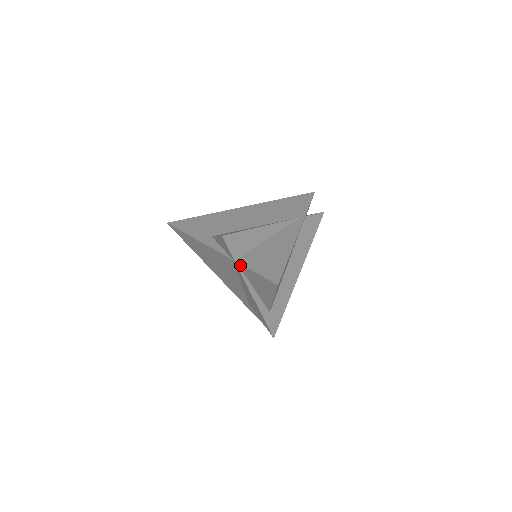
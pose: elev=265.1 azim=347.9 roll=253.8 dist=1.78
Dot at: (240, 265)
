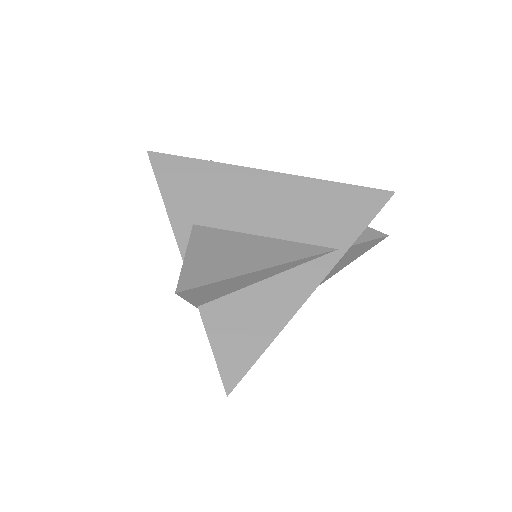
Dot at: (202, 314)
